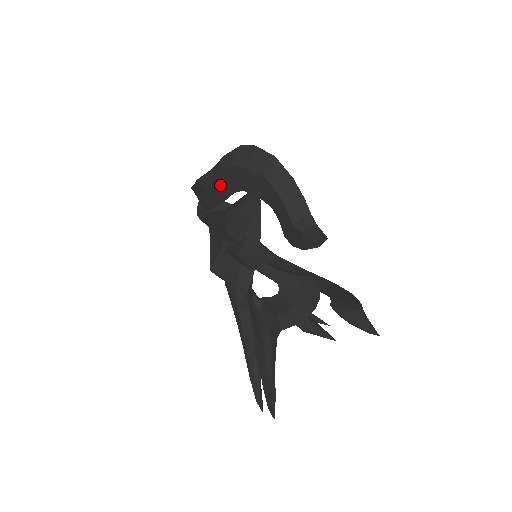
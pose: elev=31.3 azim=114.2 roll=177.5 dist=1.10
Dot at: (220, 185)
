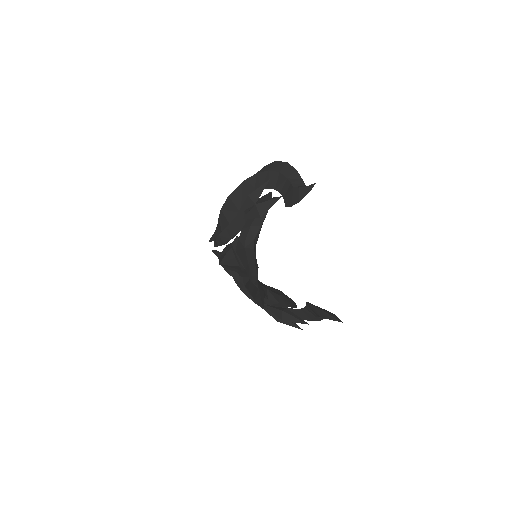
Dot at: (245, 194)
